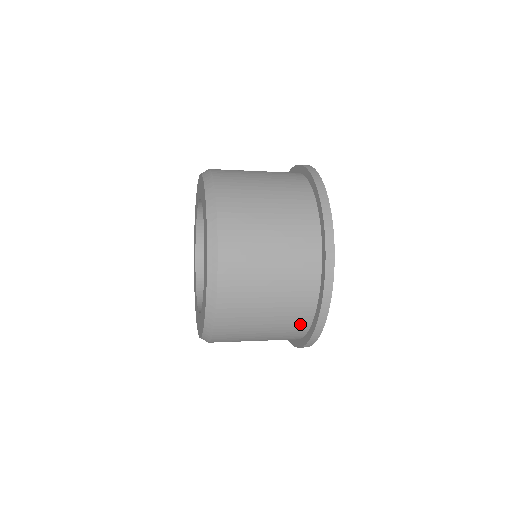
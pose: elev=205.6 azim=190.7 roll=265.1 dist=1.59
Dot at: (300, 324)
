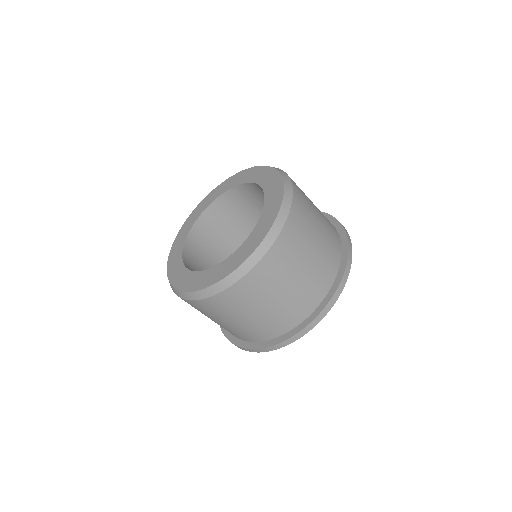
Dot at: occluded
